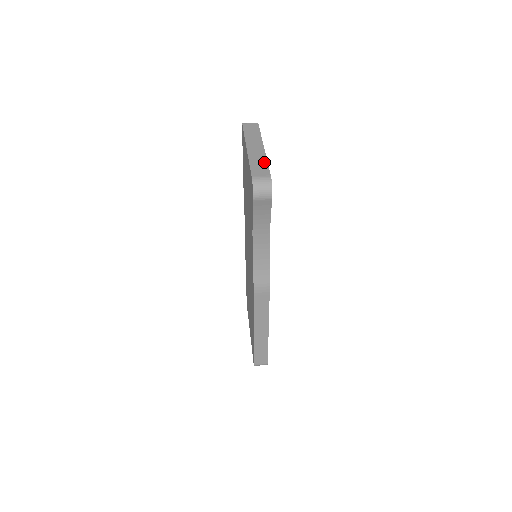
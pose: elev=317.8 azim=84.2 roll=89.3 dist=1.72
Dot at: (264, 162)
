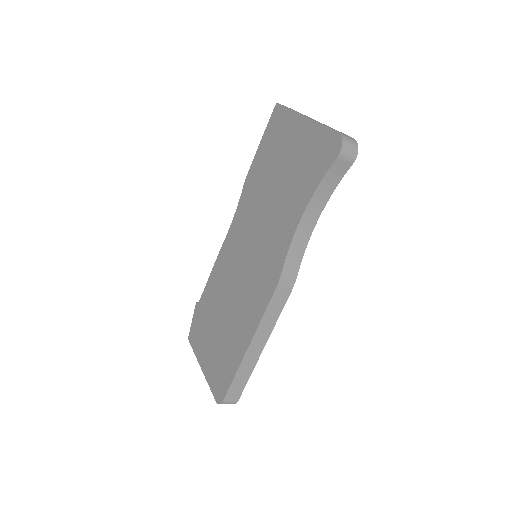
Dot at: occluded
